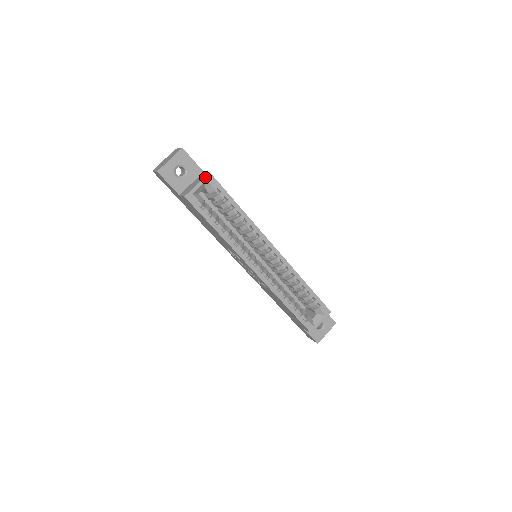
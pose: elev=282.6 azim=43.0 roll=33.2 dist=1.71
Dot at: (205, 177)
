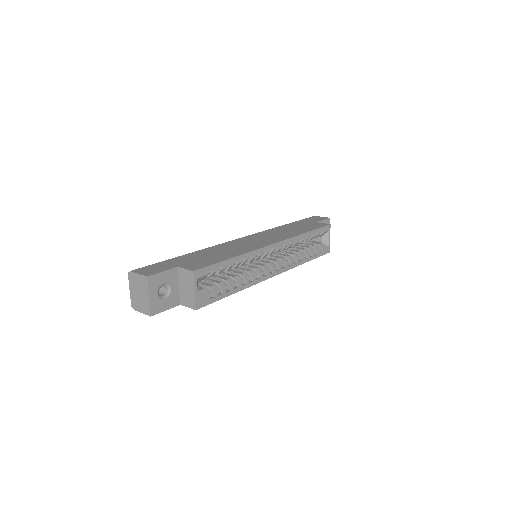
Dot at: (194, 279)
